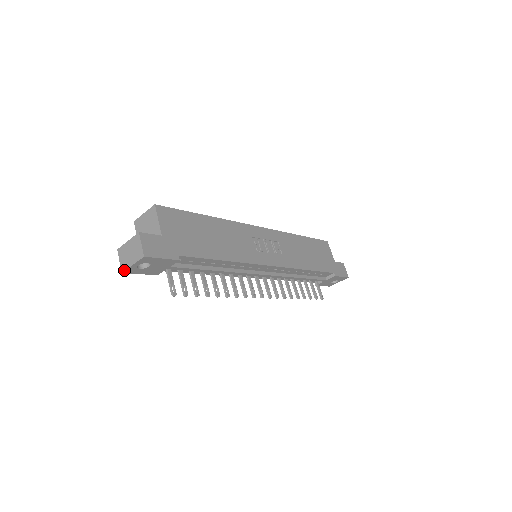
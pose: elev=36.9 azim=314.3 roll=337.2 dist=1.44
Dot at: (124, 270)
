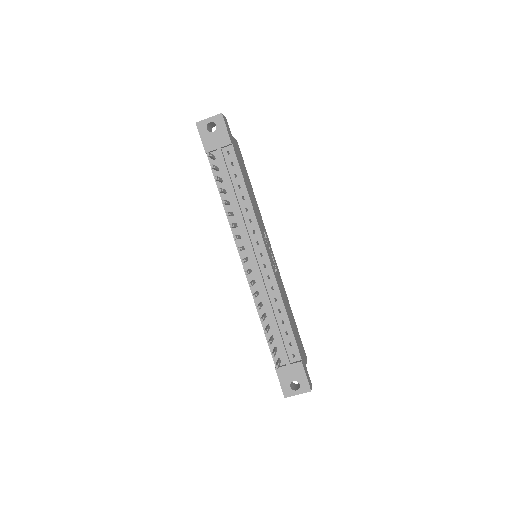
Dot at: (199, 121)
